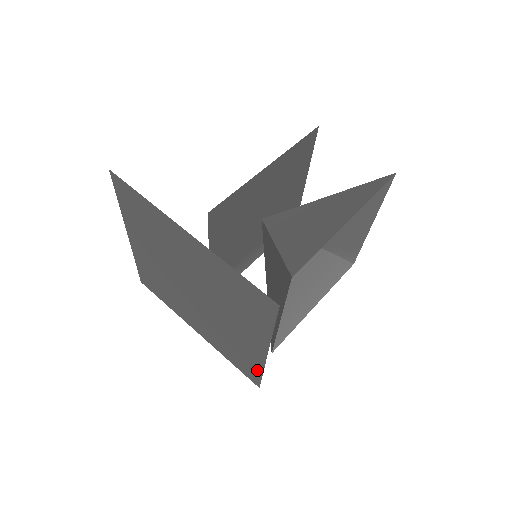
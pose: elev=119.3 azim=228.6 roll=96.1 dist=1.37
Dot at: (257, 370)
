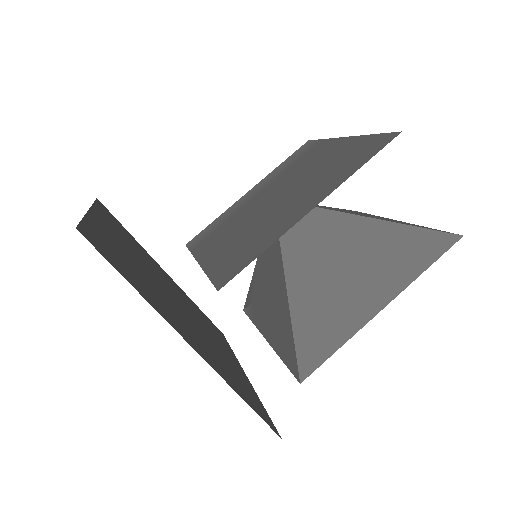
Dot at: (228, 345)
